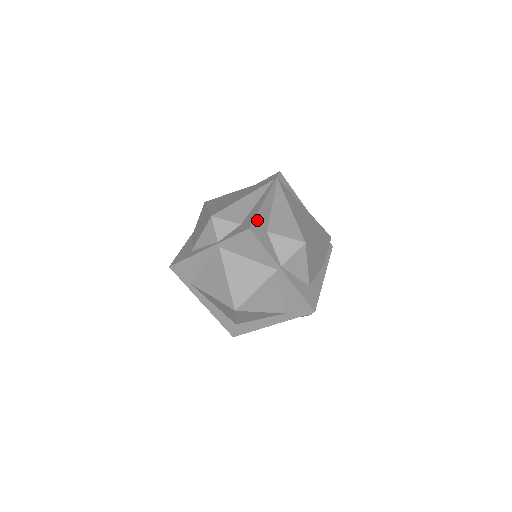
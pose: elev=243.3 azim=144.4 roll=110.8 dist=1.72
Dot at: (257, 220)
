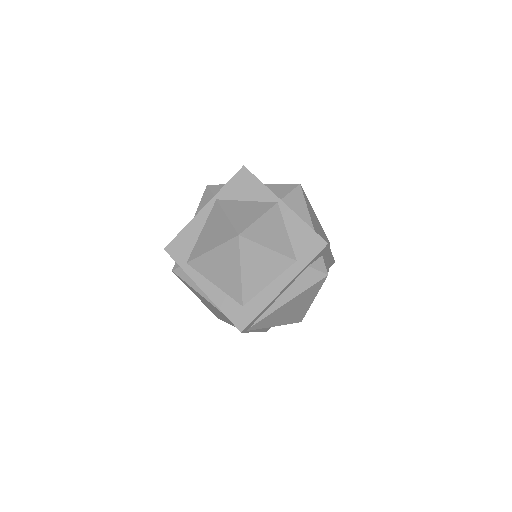
Dot at: occluded
